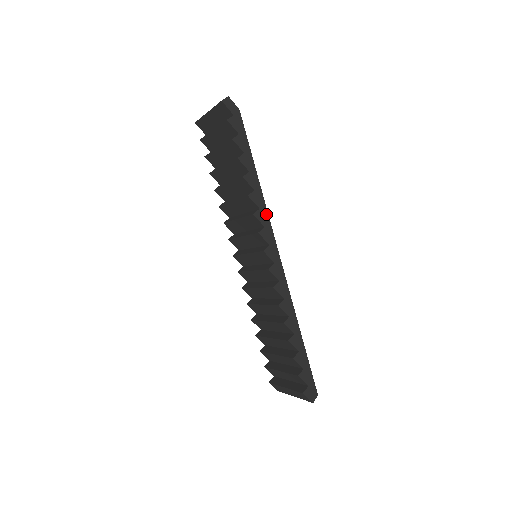
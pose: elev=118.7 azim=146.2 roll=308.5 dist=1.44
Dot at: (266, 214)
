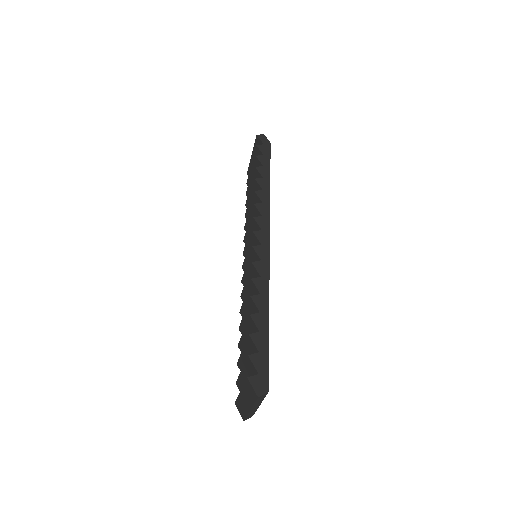
Dot at: (268, 208)
